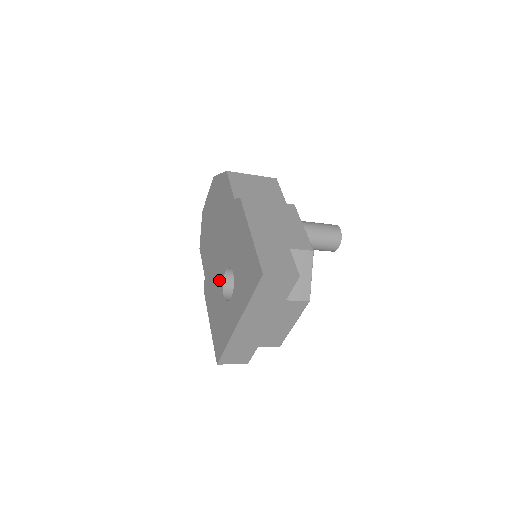
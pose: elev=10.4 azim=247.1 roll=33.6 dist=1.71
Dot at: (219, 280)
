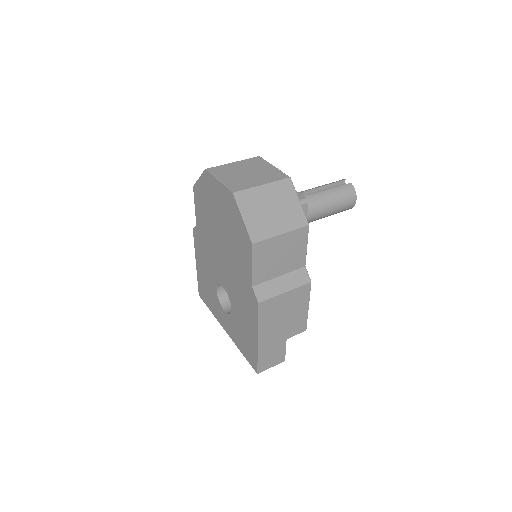
Dot at: (214, 274)
